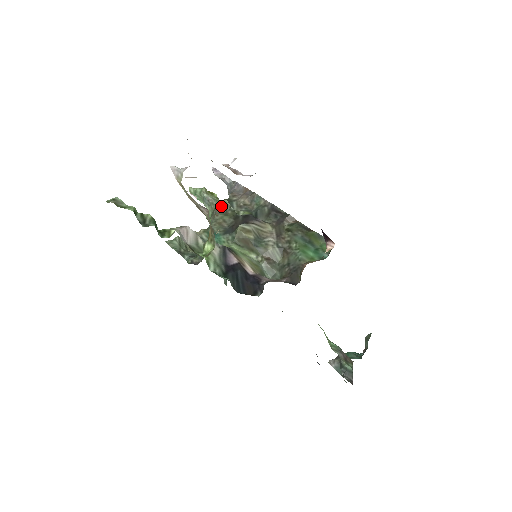
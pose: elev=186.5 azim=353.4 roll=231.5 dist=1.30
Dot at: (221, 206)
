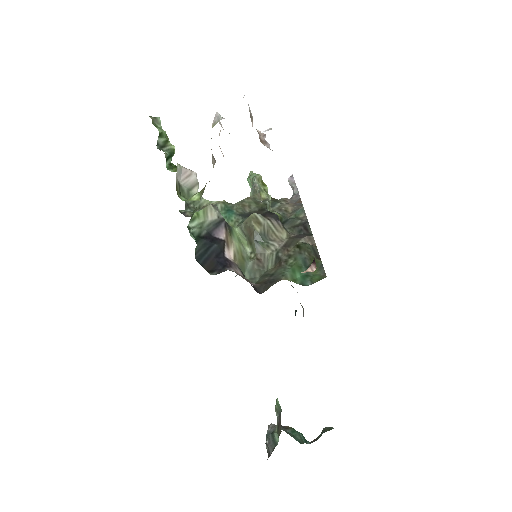
Dot at: (260, 196)
